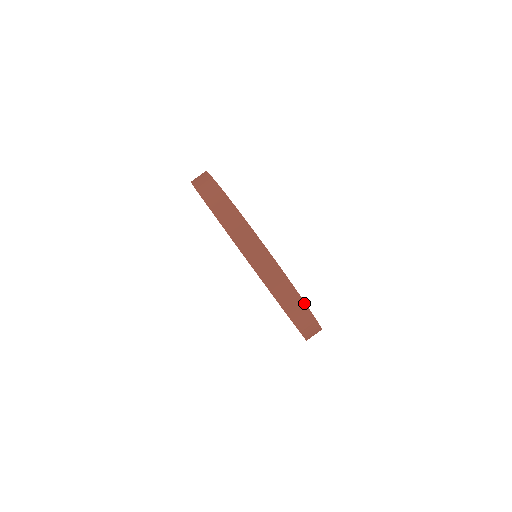
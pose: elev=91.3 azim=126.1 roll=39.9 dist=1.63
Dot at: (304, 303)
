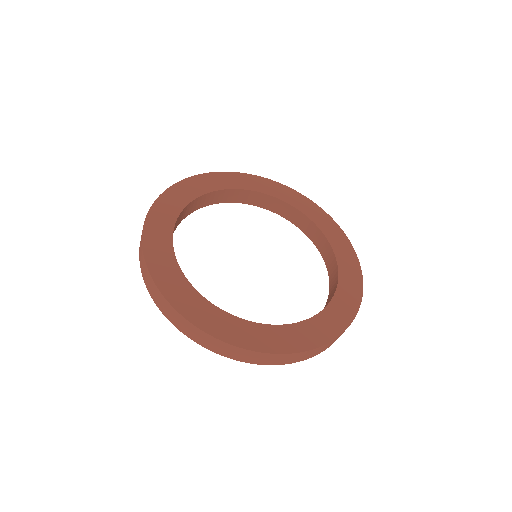
Dot at: (362, 280)
